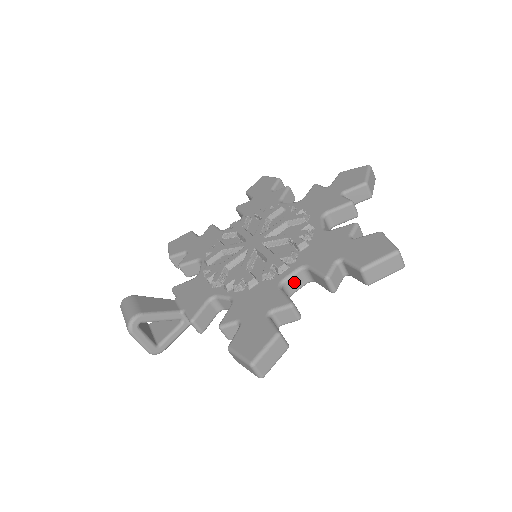
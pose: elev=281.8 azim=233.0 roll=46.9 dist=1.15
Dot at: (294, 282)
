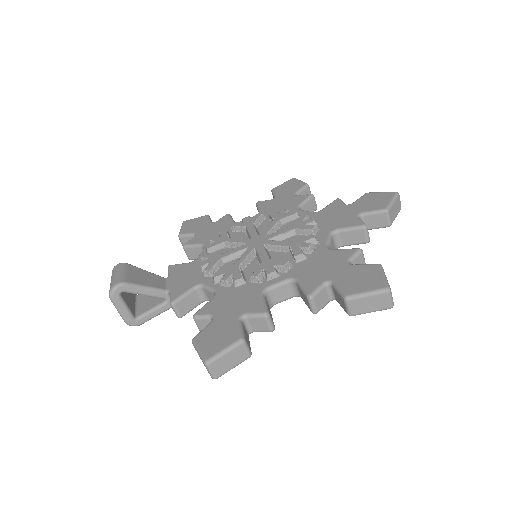
Dot at: (280, 292)
